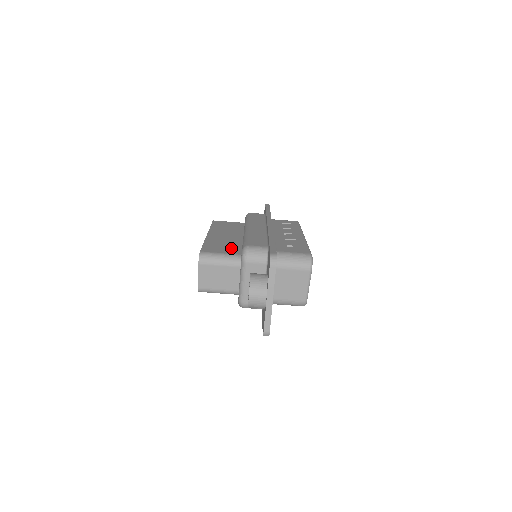
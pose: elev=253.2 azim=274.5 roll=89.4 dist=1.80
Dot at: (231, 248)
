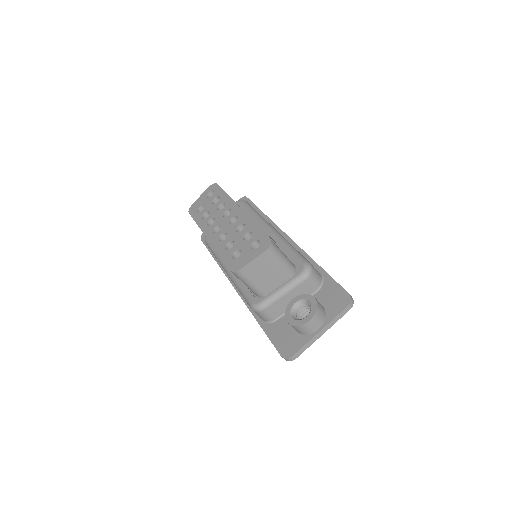
Dot at: occluded
